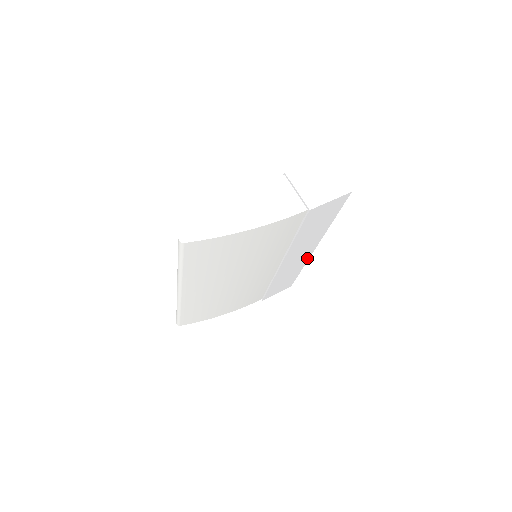
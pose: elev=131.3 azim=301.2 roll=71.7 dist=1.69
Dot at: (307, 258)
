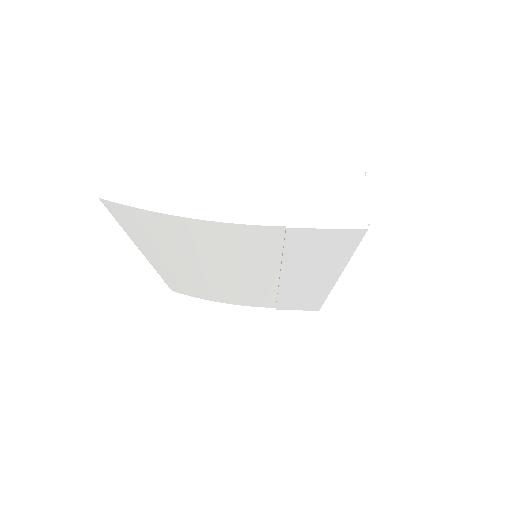
Dot at: (328, 288)
